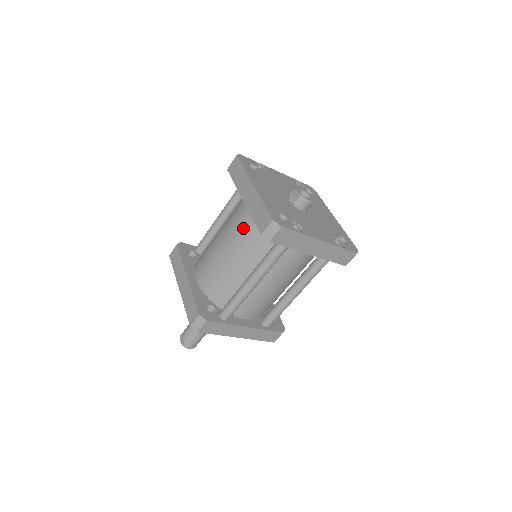
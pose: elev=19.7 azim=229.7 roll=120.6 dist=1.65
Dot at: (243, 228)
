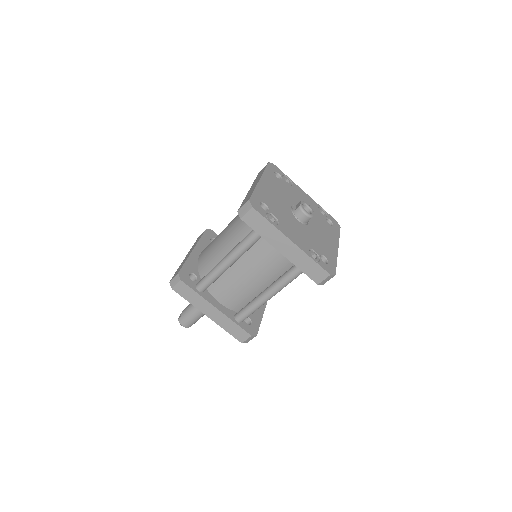
Dot at: occluded
